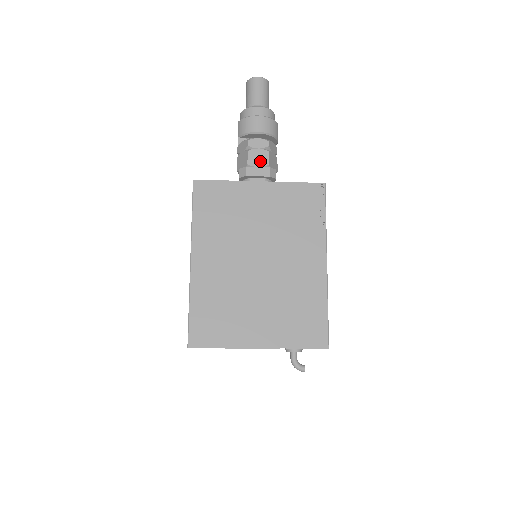
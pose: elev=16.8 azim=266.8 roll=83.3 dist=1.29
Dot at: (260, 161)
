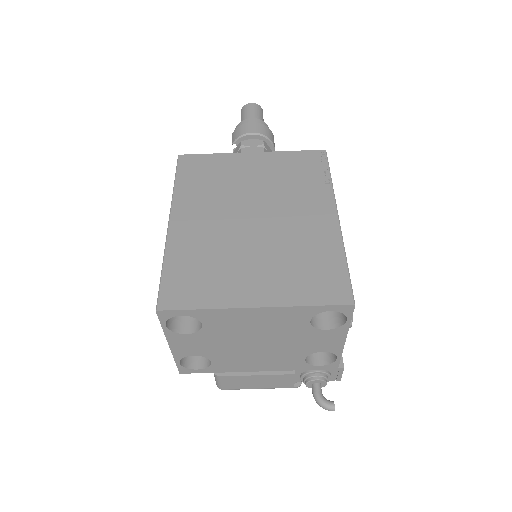
Dot at: occluded
